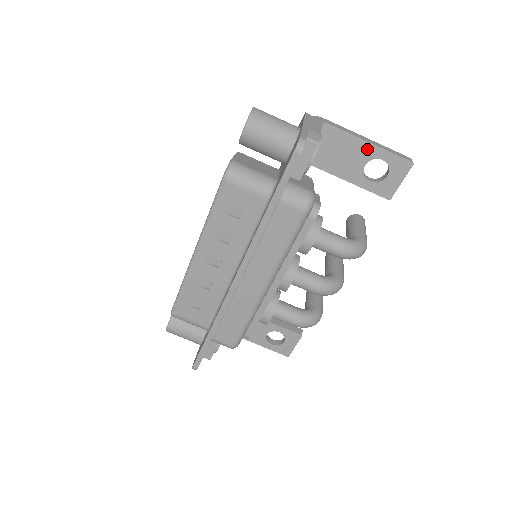
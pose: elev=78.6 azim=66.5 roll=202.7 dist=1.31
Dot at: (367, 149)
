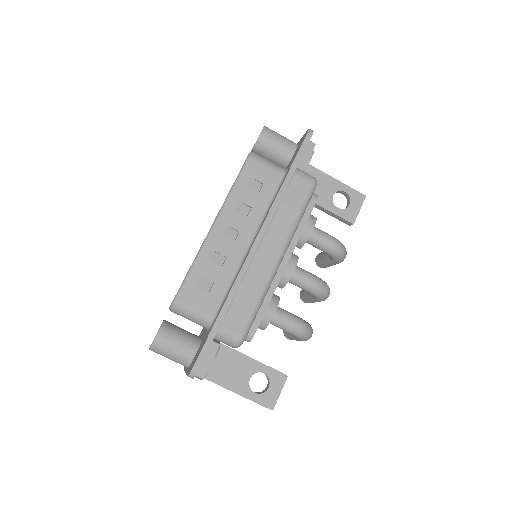
Dot at: (334, 183)
